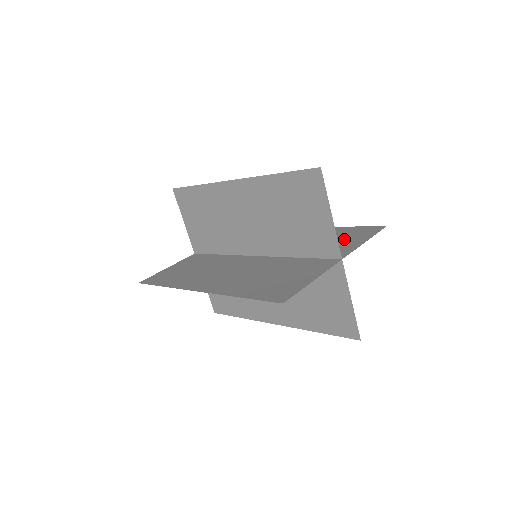
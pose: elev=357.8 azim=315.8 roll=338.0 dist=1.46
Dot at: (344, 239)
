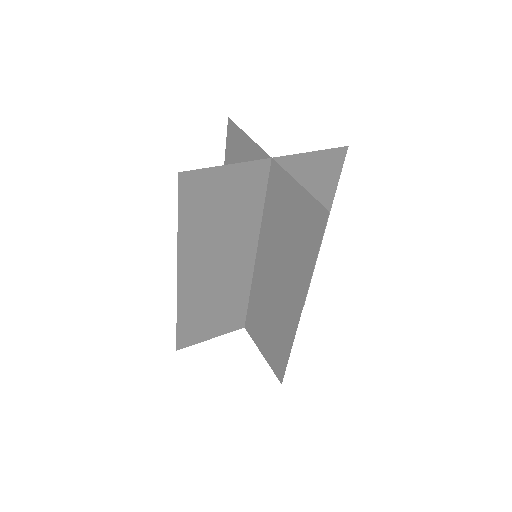
Dot at: (310, 178)
